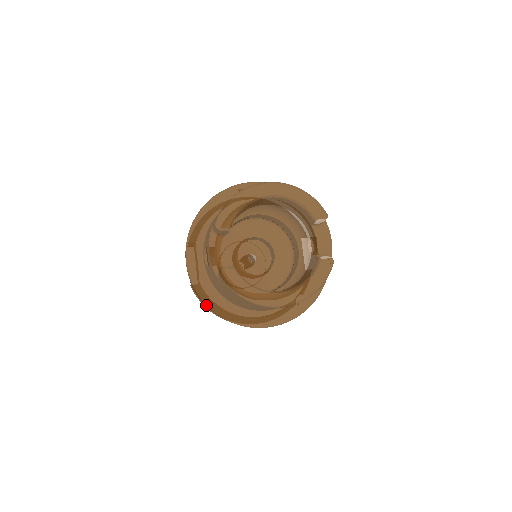
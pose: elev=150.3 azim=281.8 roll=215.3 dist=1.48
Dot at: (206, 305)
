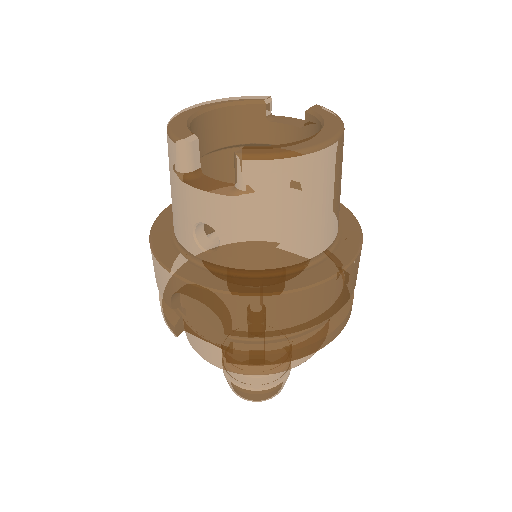
Dot at: (267, 299)
